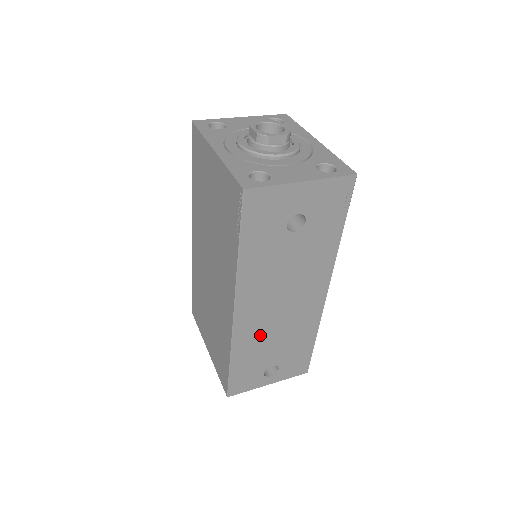
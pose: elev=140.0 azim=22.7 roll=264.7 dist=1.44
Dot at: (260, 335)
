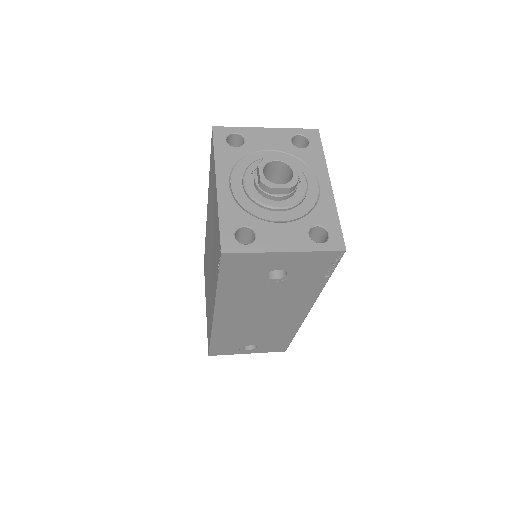
Dot at: (239, 329)
